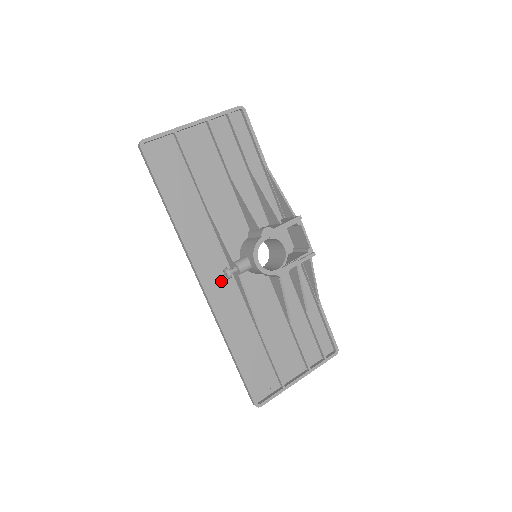
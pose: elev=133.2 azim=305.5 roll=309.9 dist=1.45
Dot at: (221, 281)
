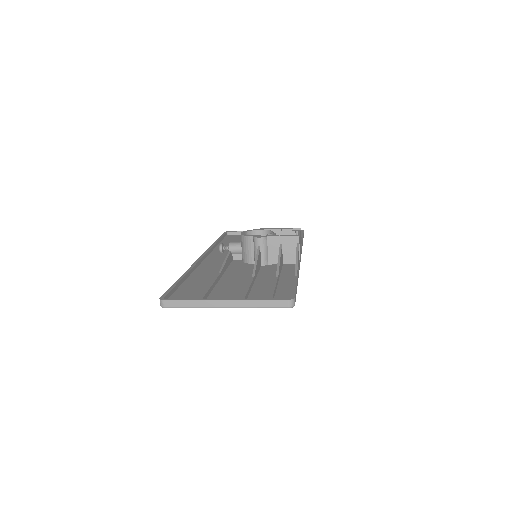
Dot at: (217, 262)
